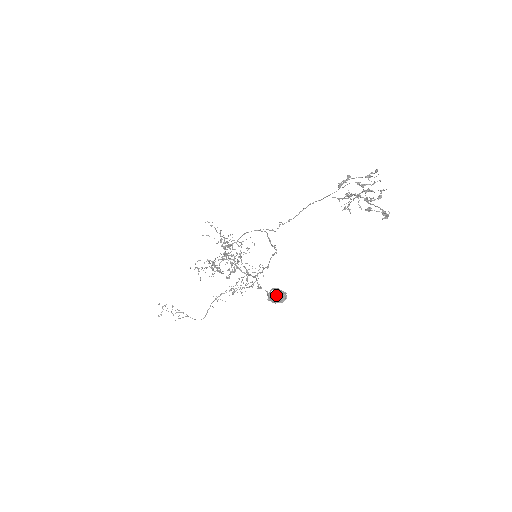
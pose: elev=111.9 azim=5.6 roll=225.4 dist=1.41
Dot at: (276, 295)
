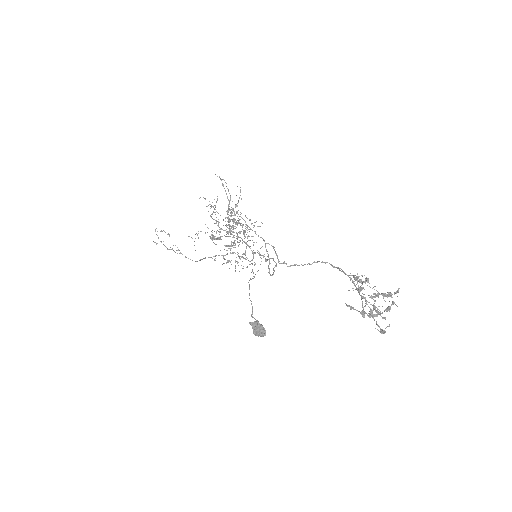
Dot at: (256, 330)
